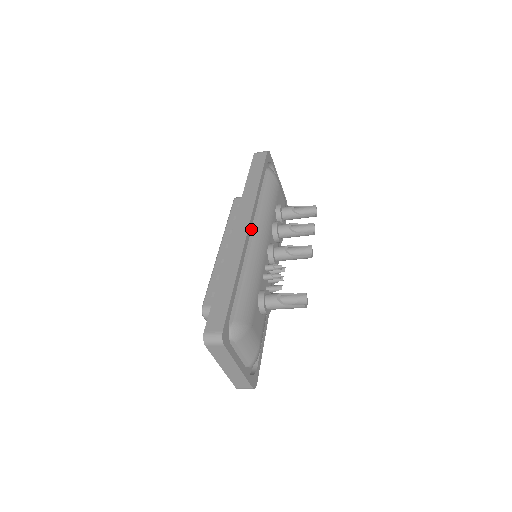
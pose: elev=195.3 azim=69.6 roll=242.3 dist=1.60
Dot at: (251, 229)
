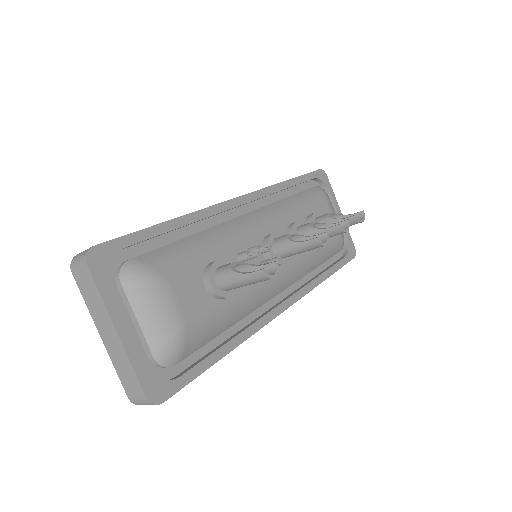
Dot at: occluded
